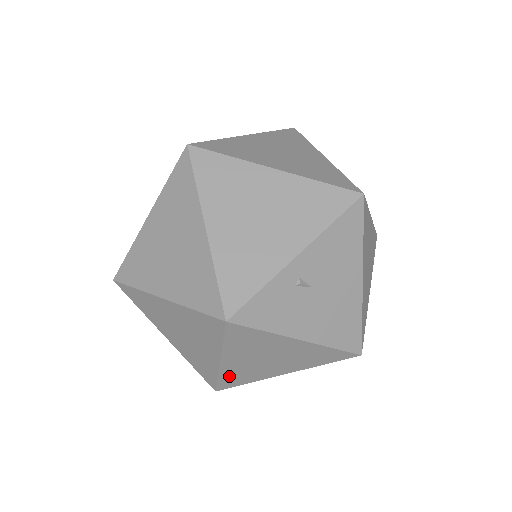
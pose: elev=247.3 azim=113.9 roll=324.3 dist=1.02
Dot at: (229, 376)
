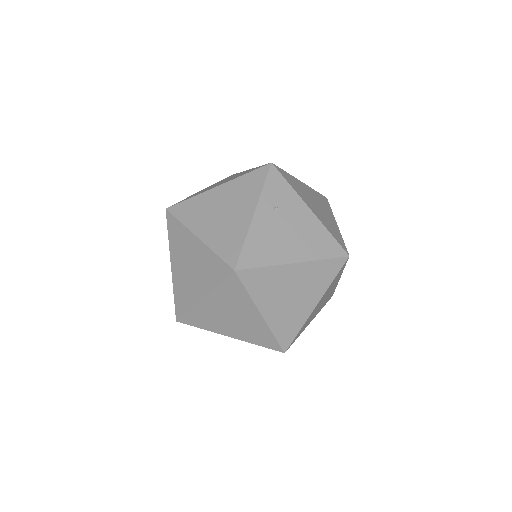
Dot at: occluded
